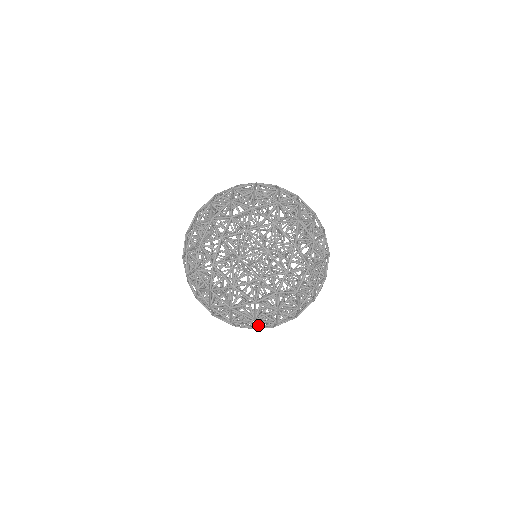
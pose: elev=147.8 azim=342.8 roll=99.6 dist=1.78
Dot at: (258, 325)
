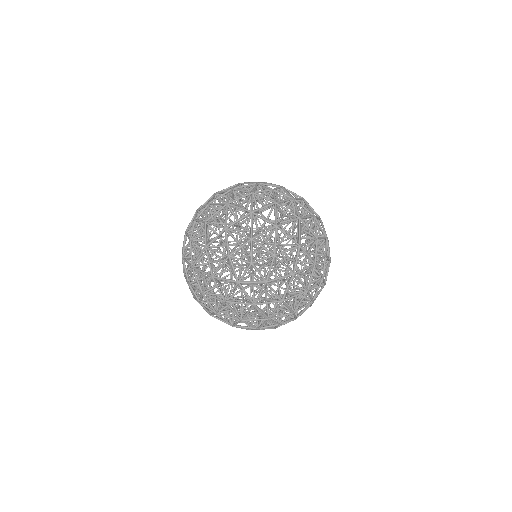
Dot at: (208, 294)
